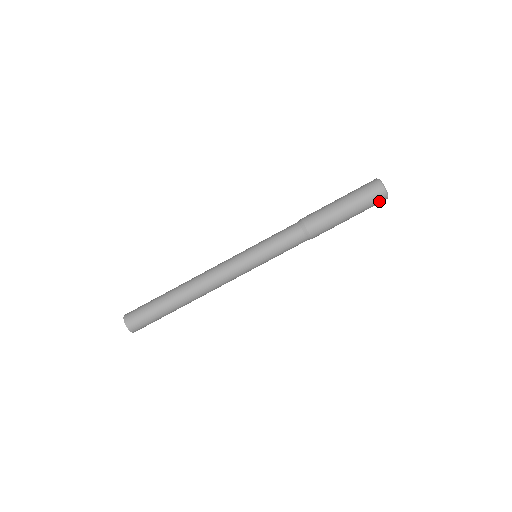
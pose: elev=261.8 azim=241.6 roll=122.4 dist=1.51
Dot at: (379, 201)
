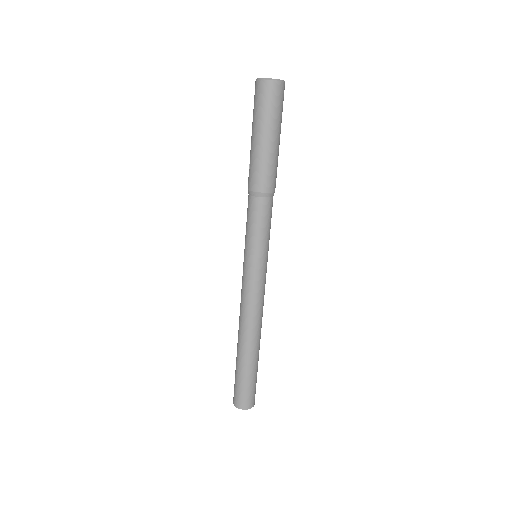
Dot at: (283, 95)
